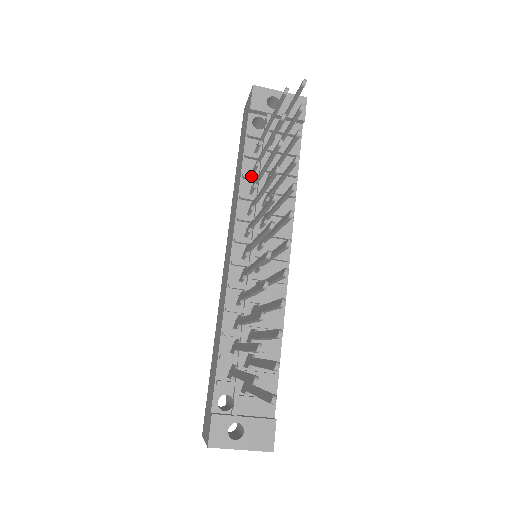
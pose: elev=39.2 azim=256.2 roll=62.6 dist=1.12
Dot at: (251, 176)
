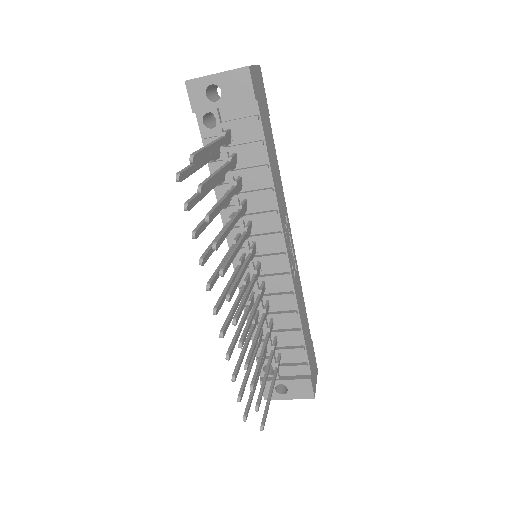
Dot at: (222, 187)
